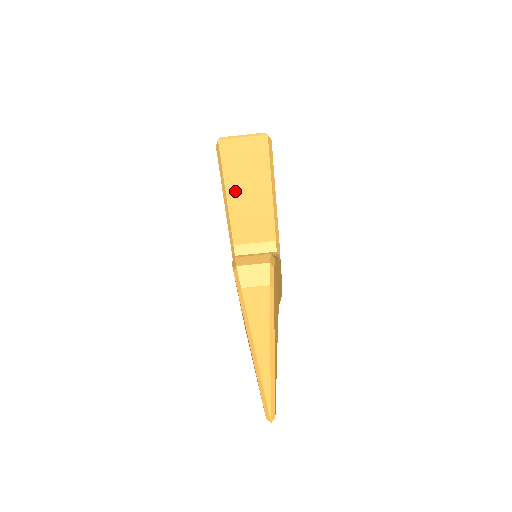
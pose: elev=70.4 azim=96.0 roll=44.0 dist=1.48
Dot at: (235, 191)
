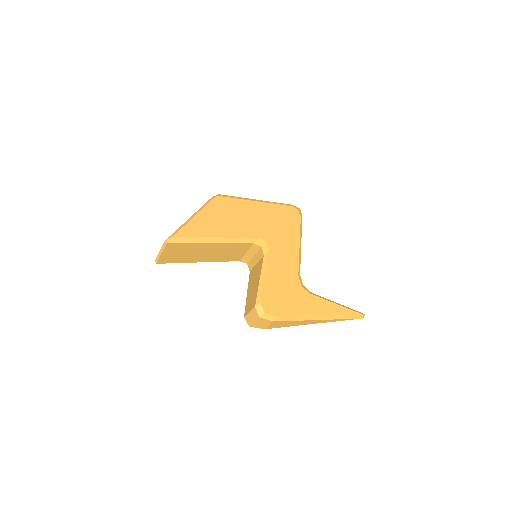
Dot at: (200, 259)
